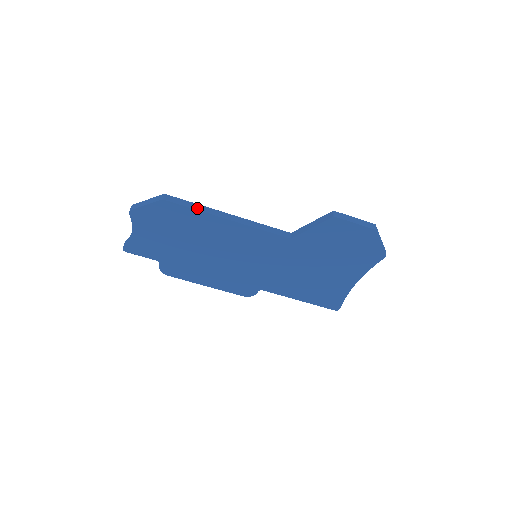
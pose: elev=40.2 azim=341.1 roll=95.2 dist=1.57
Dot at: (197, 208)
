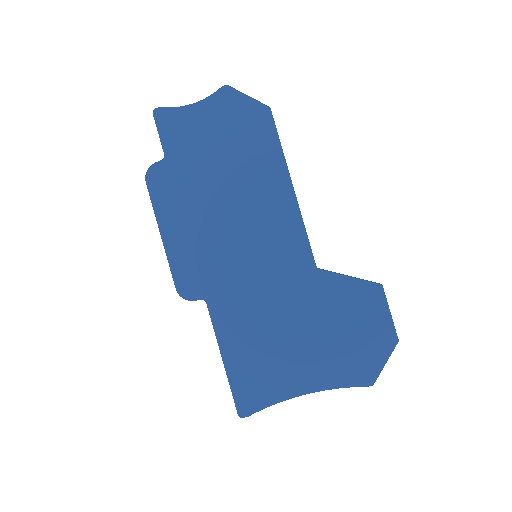
Dot at: occluded
